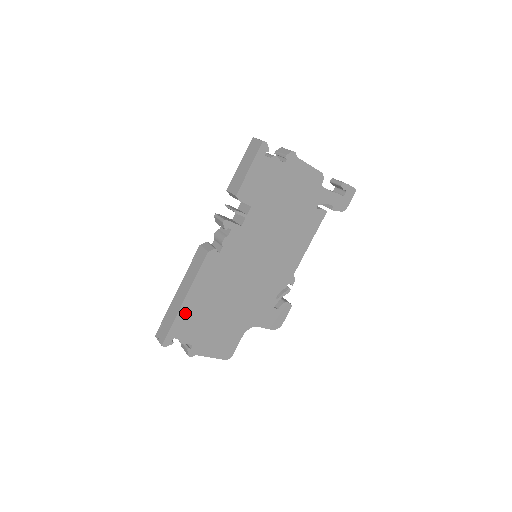
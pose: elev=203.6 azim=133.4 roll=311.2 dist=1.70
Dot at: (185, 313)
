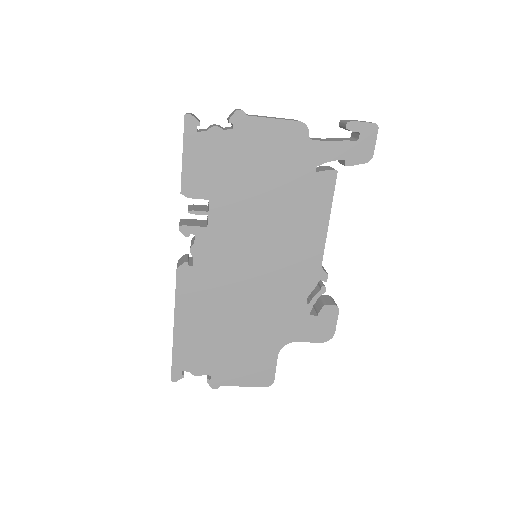
Dot at: (182, 342)
